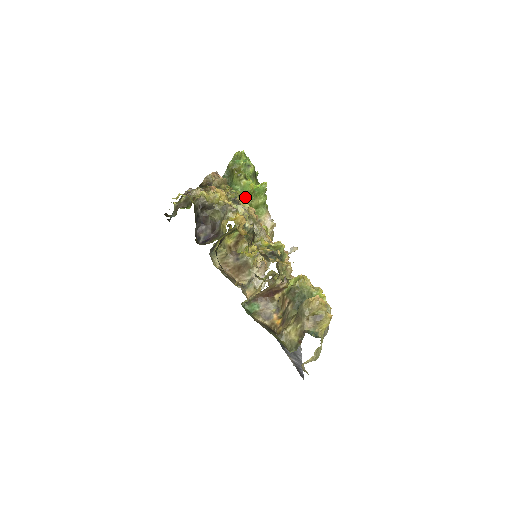
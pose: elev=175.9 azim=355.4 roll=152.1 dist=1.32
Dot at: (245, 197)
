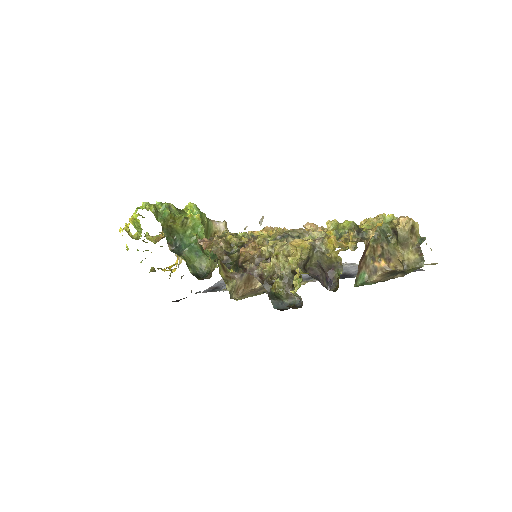
Dot at: (203, 231)
